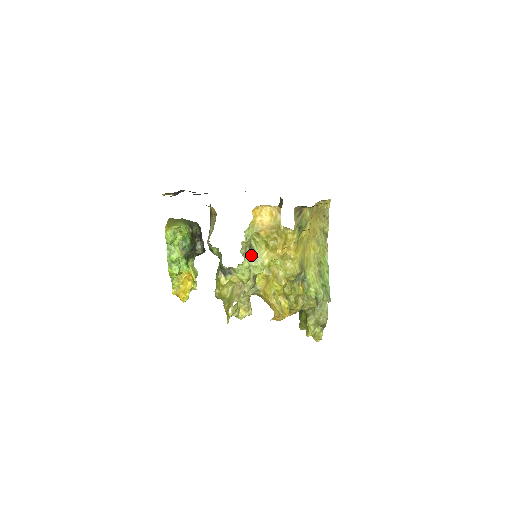
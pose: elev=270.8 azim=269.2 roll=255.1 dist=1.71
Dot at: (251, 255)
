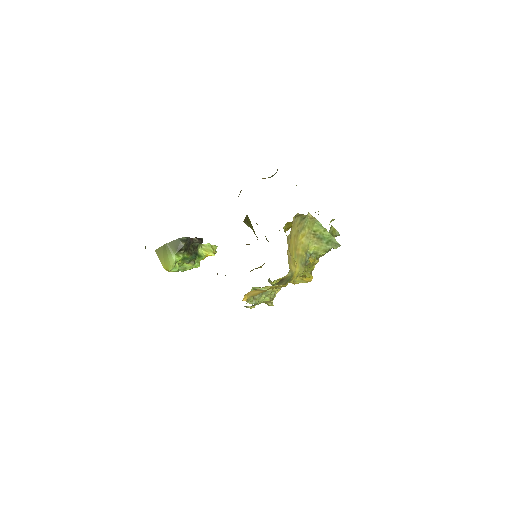
Dot at: (261, 295)
